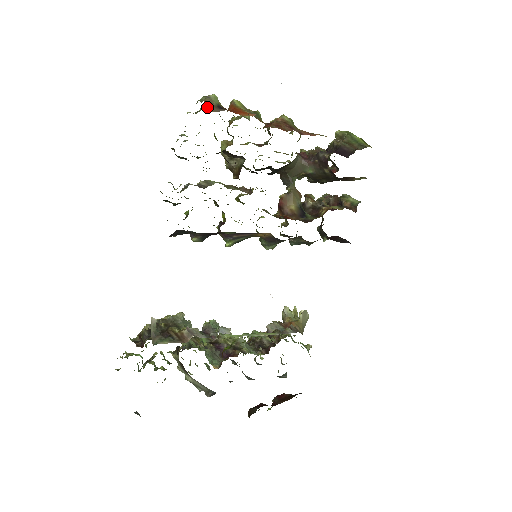
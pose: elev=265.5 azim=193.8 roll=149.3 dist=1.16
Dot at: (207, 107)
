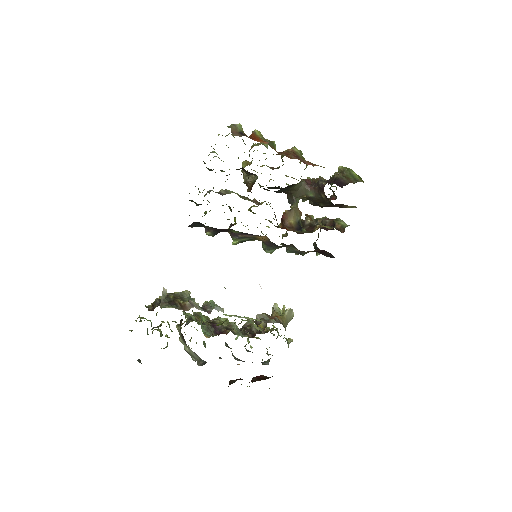
Dot at: (232, 132)
